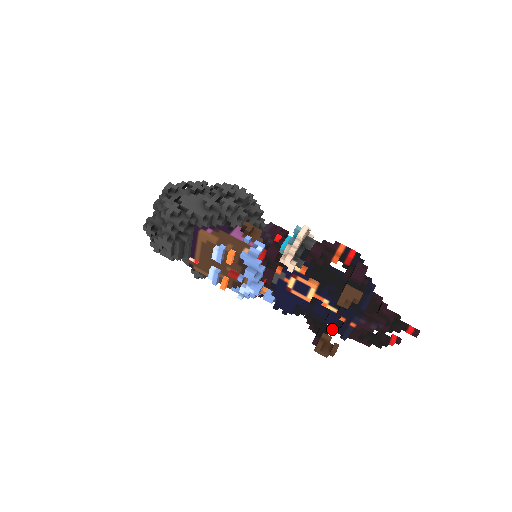
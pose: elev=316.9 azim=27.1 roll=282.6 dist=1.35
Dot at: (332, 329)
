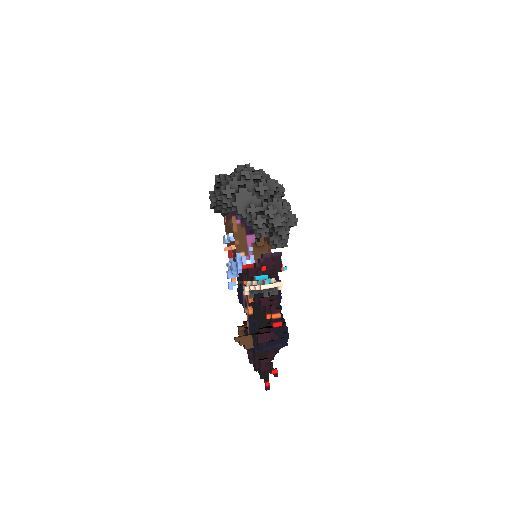
Dot at: occluded
